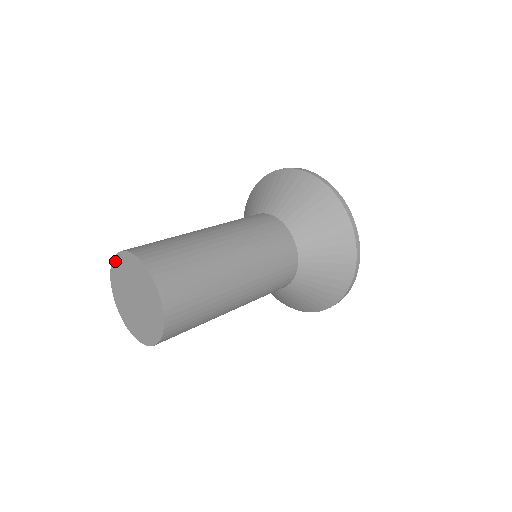
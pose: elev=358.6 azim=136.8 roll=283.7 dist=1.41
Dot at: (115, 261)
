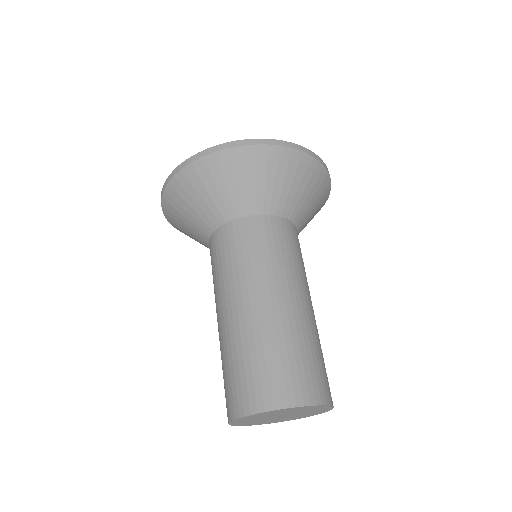
Dot at: (256, 415)
